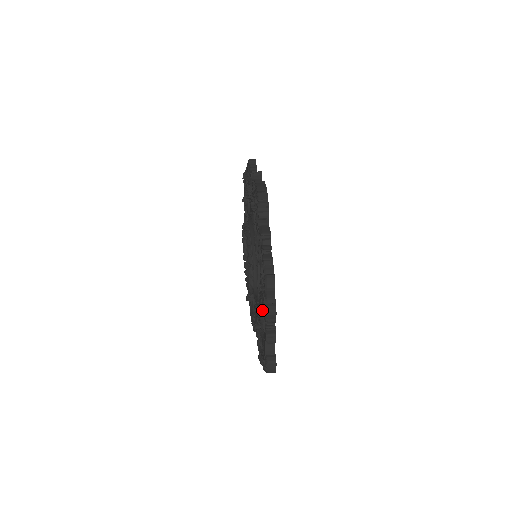
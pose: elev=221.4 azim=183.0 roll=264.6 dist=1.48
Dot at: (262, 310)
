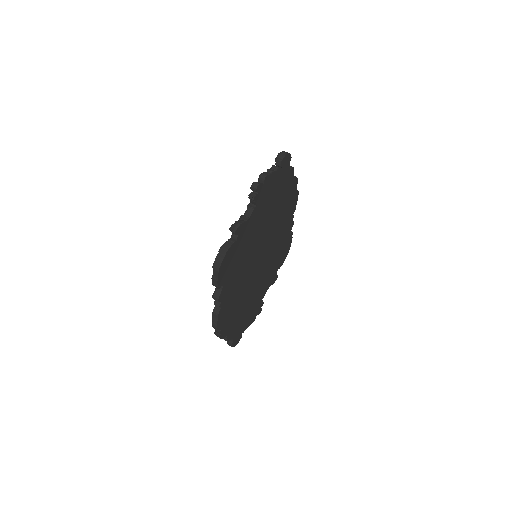
Dot at: occluded
